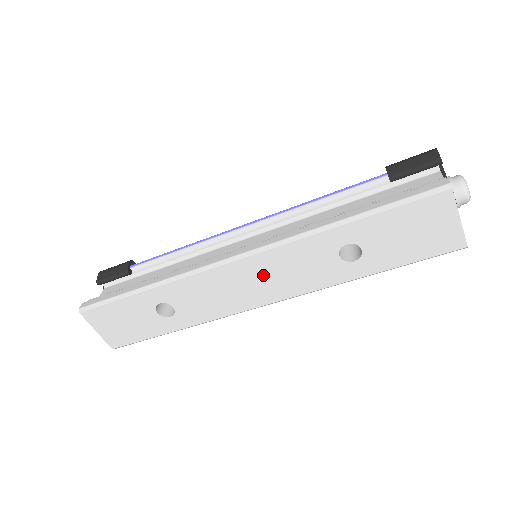
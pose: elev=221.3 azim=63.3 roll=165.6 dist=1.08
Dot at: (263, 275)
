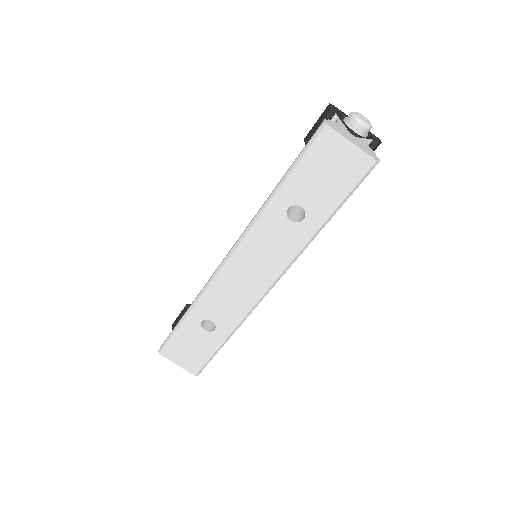
Dot at: (251, 264)
